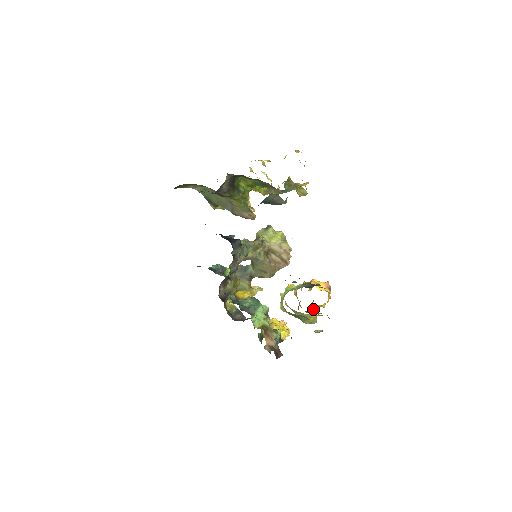
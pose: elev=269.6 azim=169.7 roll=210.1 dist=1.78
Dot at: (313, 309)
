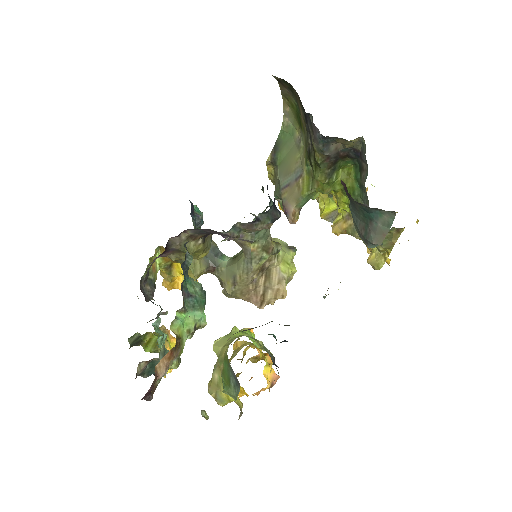
Dot at: occluded
